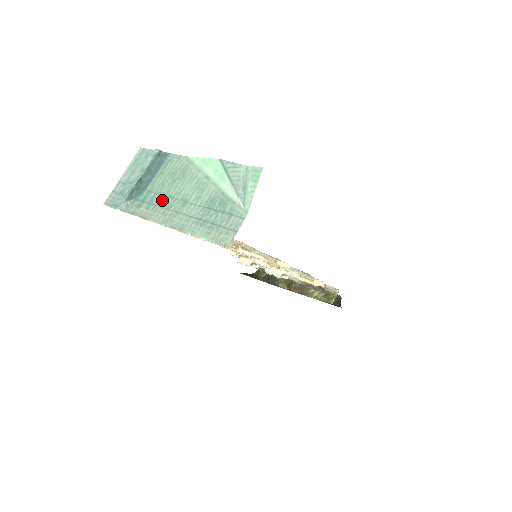
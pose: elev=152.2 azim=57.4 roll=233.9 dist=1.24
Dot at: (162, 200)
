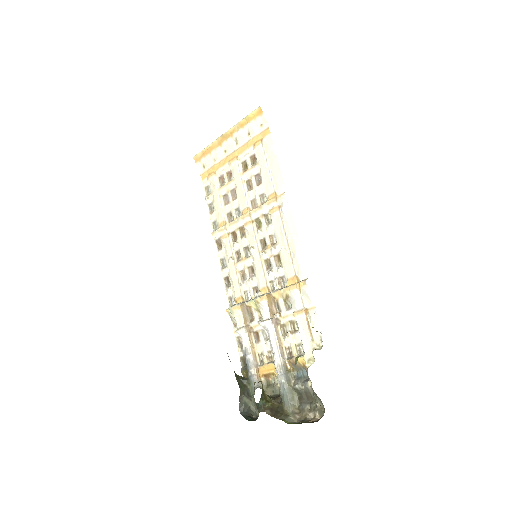
Dot at: occluded
